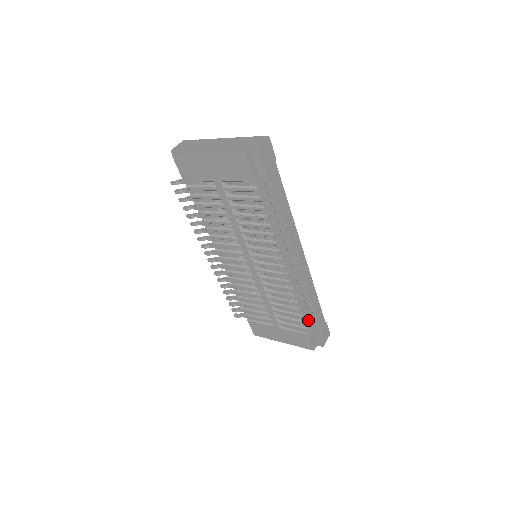
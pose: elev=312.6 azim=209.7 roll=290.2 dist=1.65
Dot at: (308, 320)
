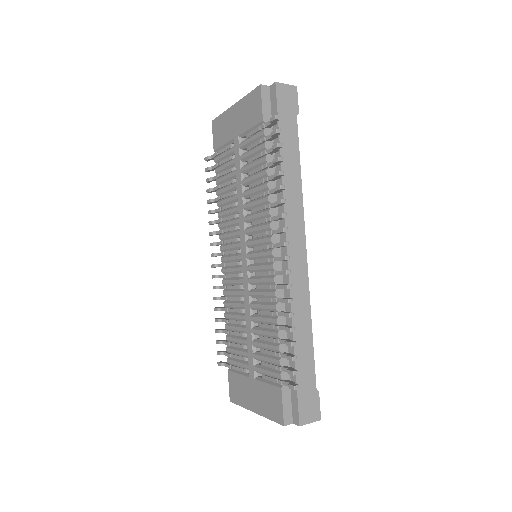
Dot at: (285, 355)
